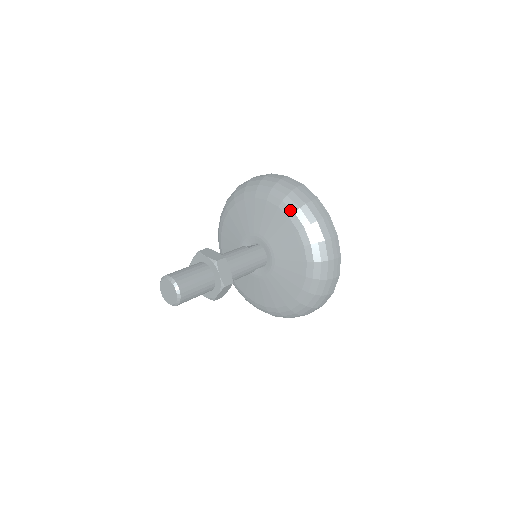
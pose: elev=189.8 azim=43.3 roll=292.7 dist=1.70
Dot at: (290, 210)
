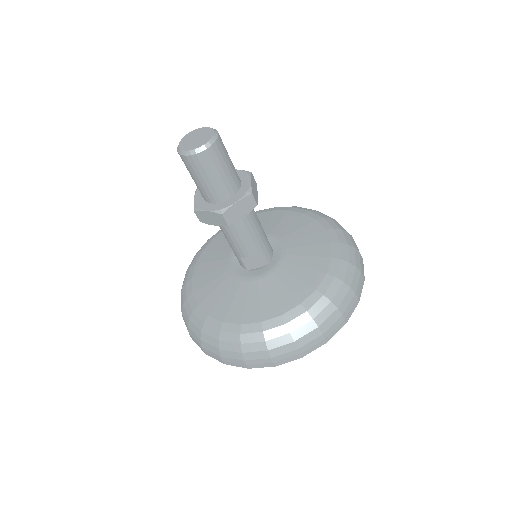
Dot at: (318, 216)
